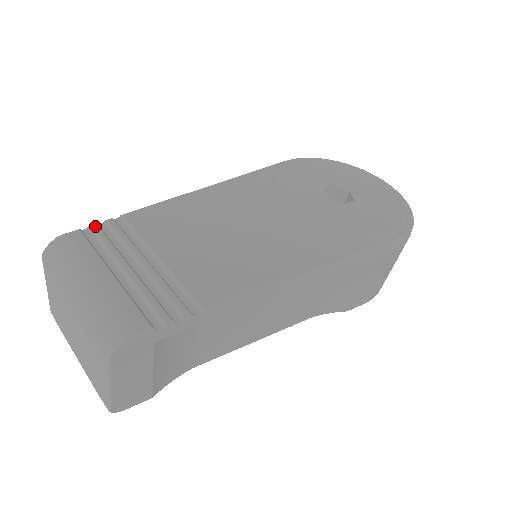
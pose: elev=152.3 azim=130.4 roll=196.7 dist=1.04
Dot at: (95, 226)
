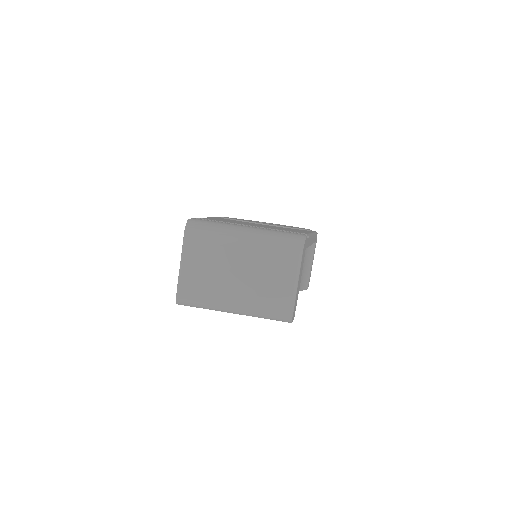
Dot at: (197, 218)
